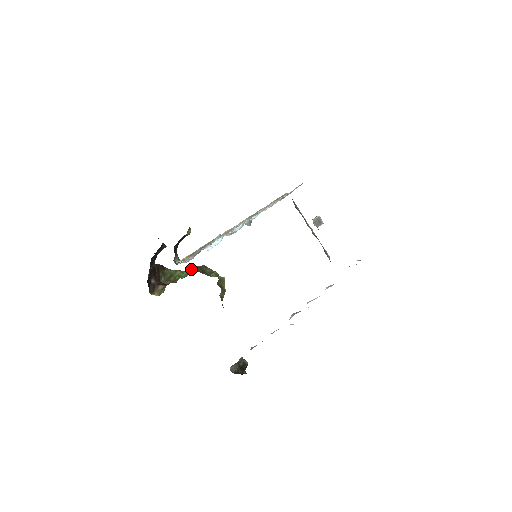
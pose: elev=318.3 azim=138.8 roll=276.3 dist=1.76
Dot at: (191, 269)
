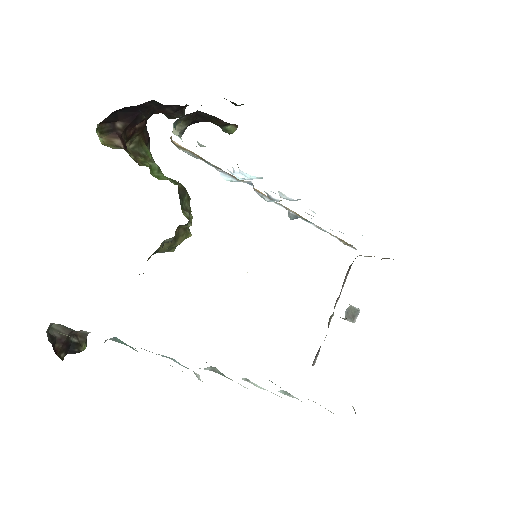
Dot at: occluded
